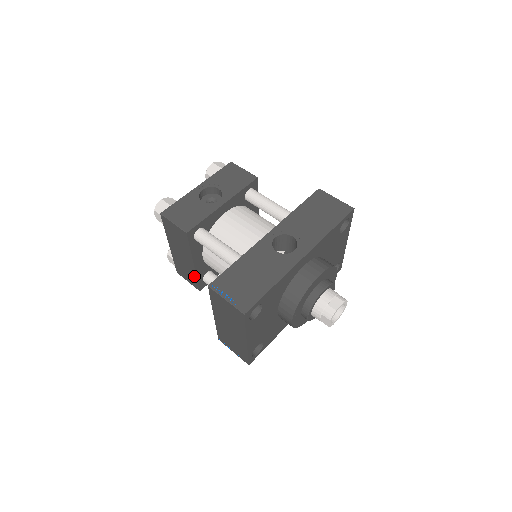
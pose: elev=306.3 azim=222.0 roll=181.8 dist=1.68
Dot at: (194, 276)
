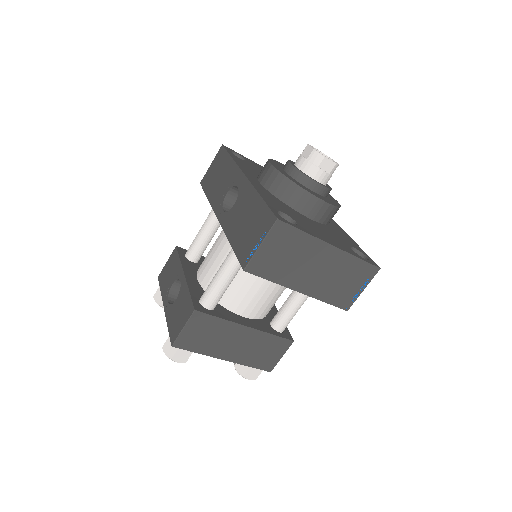
Dot at: (268, 338)
